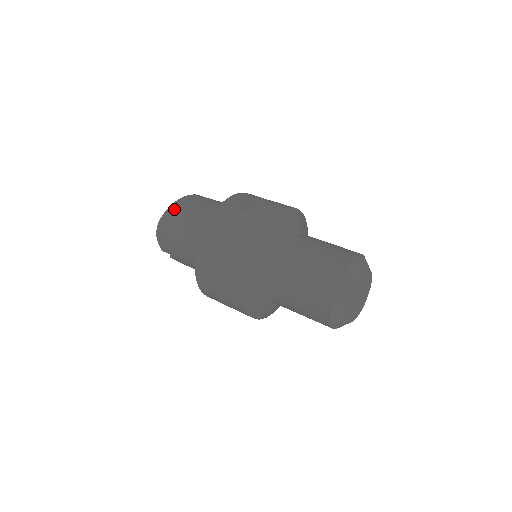
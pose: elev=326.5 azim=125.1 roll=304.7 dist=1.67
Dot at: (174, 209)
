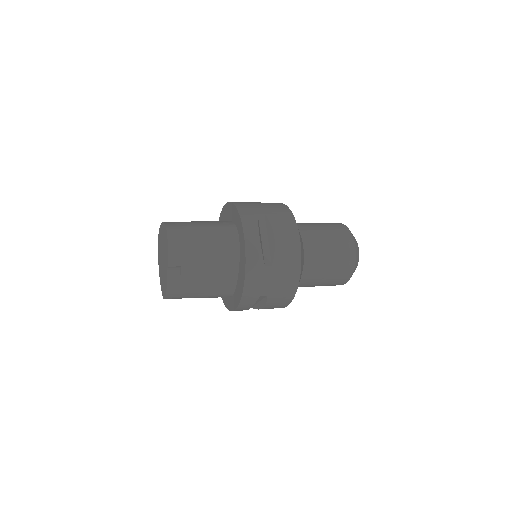
Dot at: (172, 222)
